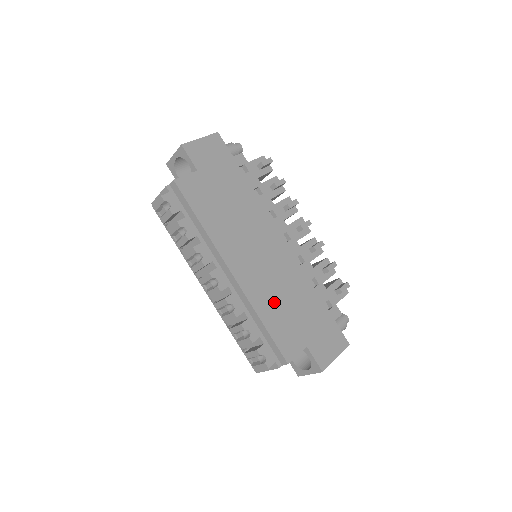
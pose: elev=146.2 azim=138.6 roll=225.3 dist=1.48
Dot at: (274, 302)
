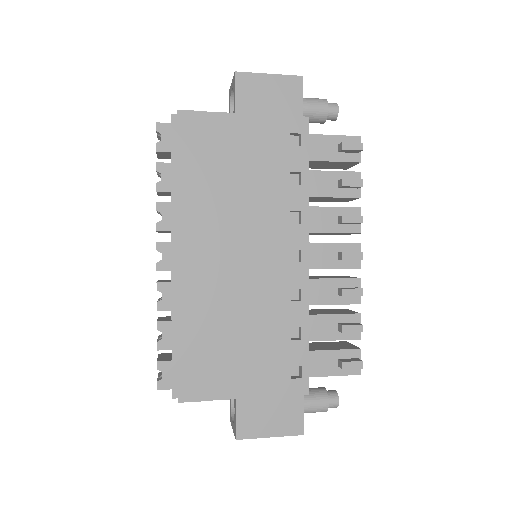
Dot at: (214, 323)
